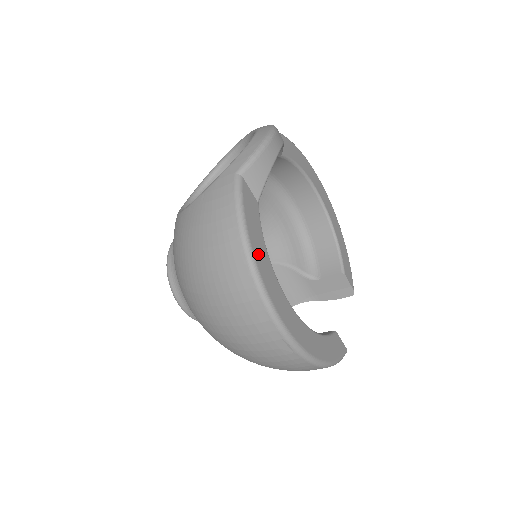
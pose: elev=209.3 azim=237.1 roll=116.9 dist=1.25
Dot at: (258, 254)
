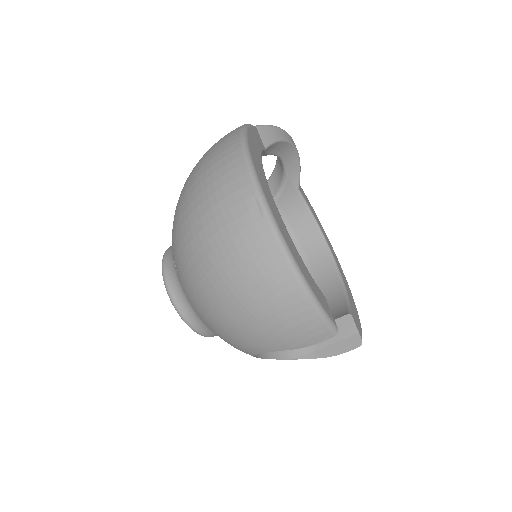
Dot at: (252, 143)
